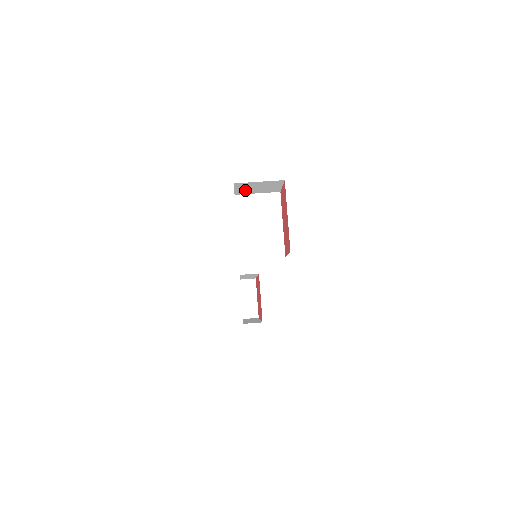
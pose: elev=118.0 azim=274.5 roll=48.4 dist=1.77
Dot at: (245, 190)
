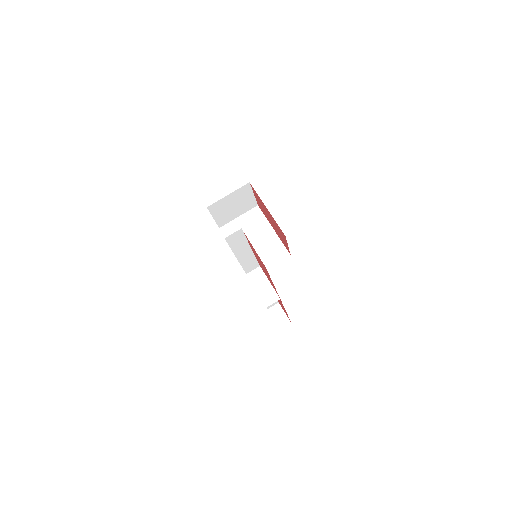
Dot at: (224, 216)
